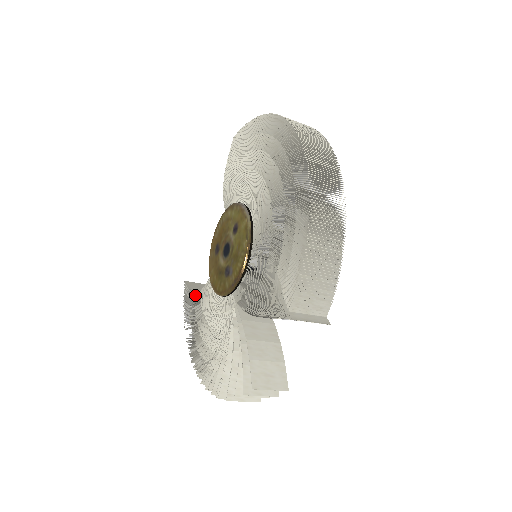
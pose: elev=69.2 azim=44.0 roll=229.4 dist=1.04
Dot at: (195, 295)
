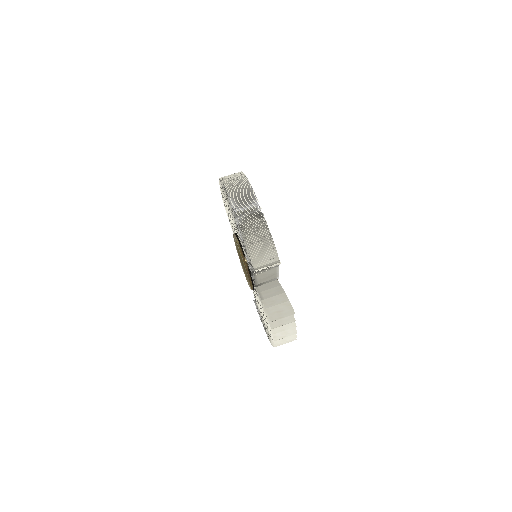
Dot at: occluded
